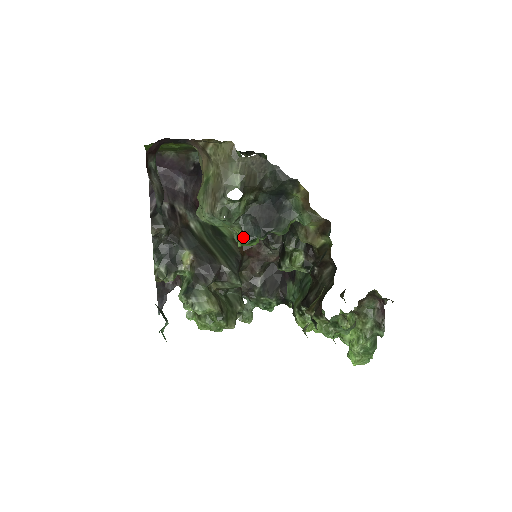
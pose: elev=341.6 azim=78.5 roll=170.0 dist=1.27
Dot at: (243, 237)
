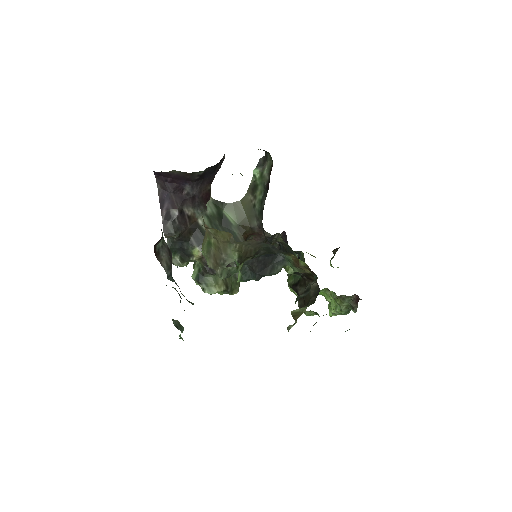
Dot at: (241, 278)
